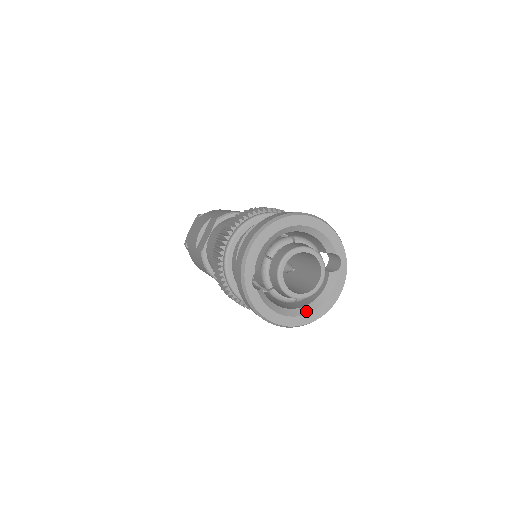
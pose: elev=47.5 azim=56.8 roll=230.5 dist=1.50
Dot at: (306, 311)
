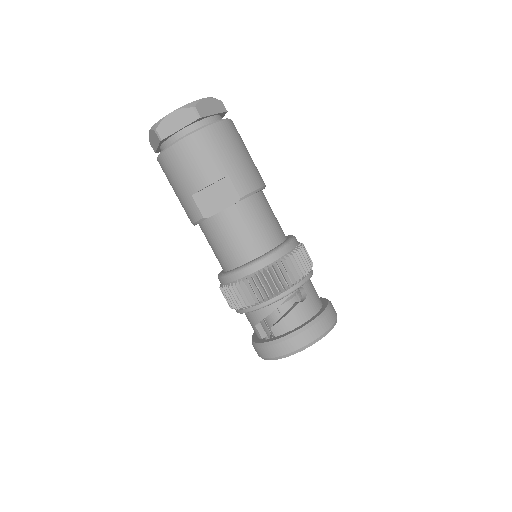
Dot at: occluded
